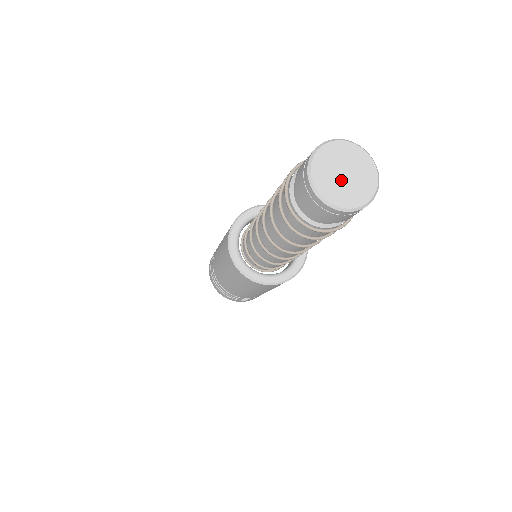
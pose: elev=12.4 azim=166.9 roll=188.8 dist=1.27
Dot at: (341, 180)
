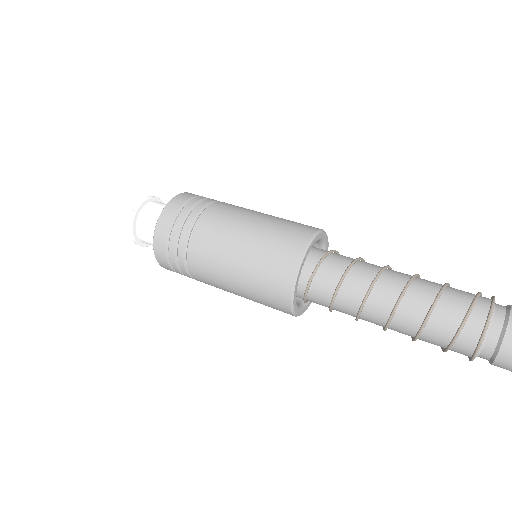
Dot at: out of frame
